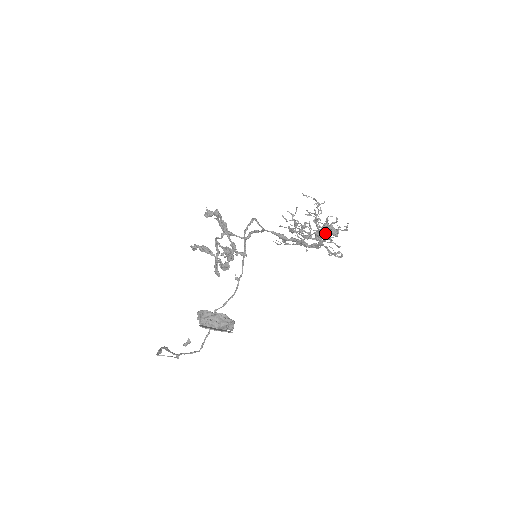
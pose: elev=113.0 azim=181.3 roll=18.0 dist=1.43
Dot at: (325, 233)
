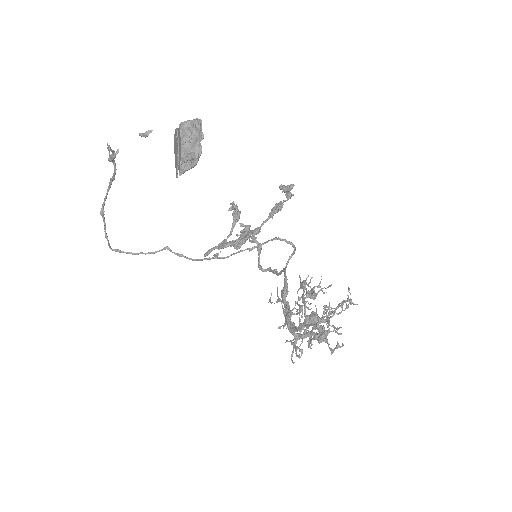
Dot at: (318, 324)
